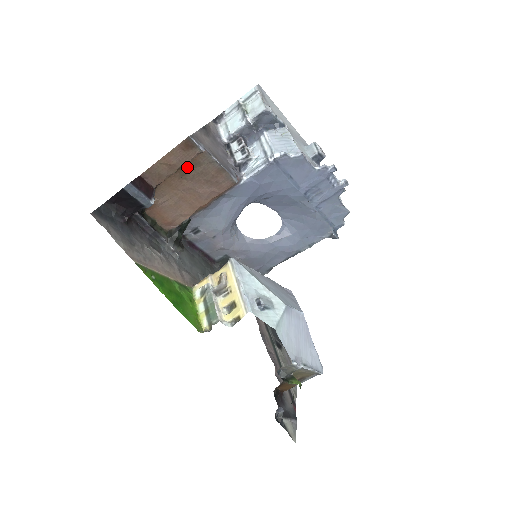
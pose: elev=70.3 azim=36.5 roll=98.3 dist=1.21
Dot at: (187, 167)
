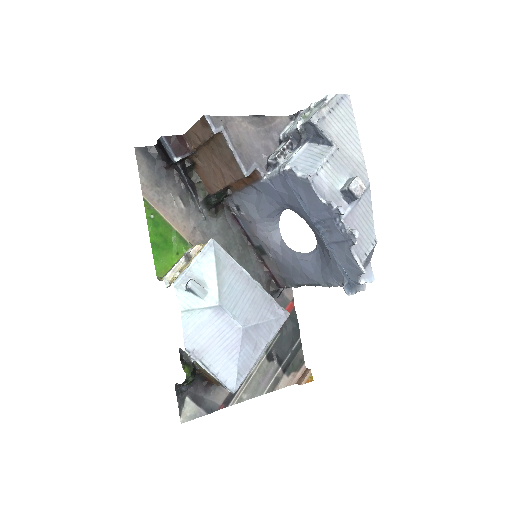
Dot at: (214, 144)
